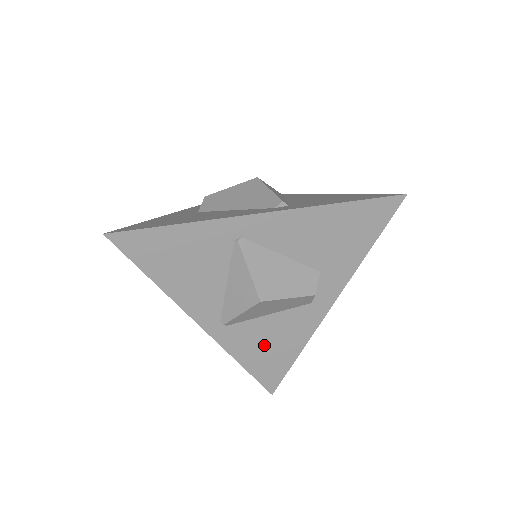
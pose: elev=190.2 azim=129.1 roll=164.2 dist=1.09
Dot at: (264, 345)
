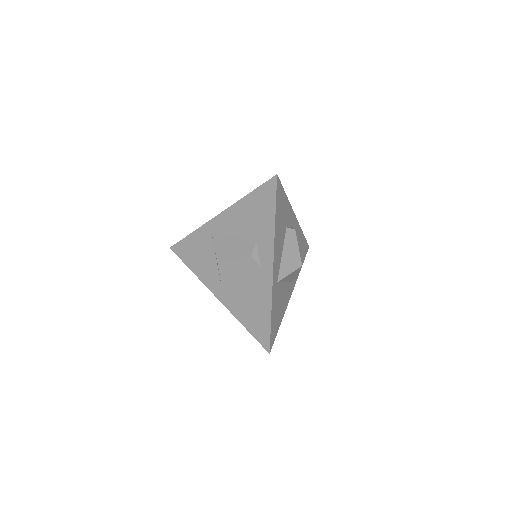
Dot at: (249, 306)
